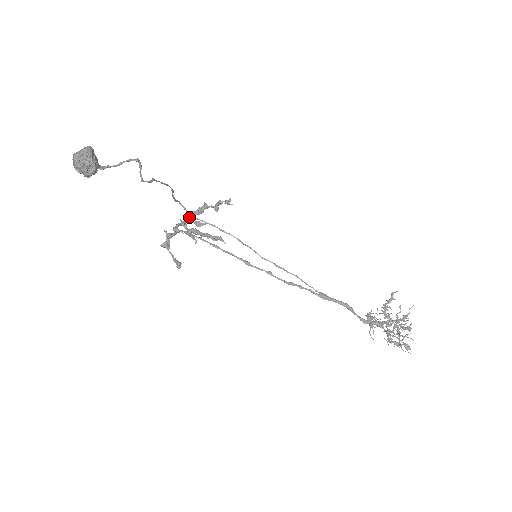
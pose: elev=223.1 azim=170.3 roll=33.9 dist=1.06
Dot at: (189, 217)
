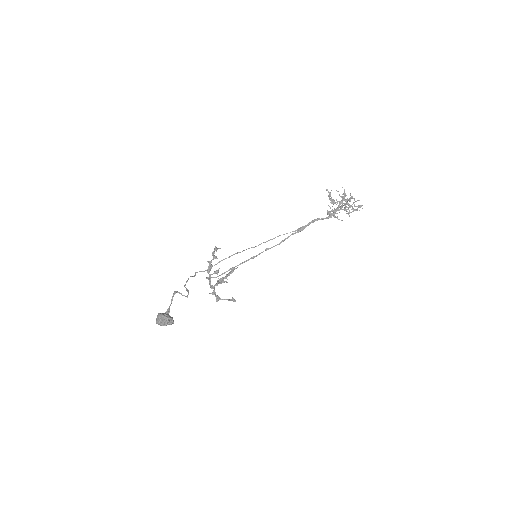
Dot at: (209, 275)
